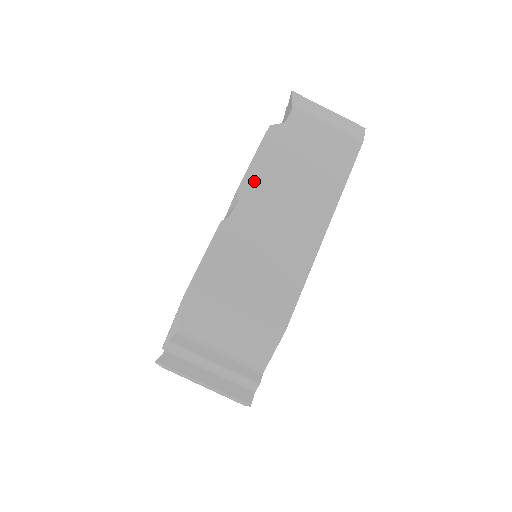
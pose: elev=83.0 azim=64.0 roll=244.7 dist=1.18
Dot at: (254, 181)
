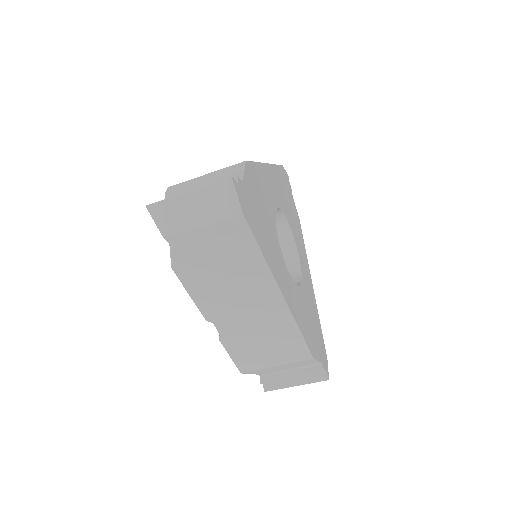
Dot at: (208, 307)
